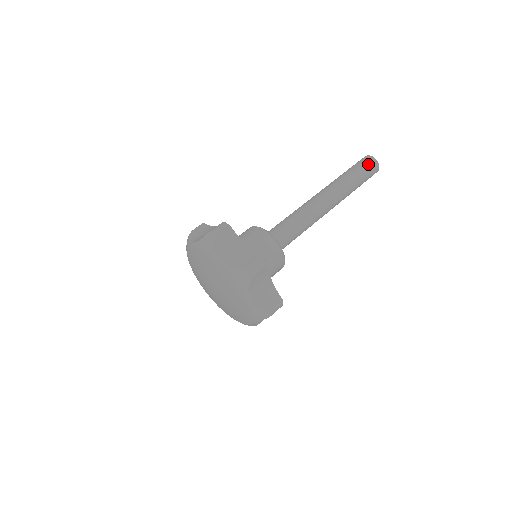
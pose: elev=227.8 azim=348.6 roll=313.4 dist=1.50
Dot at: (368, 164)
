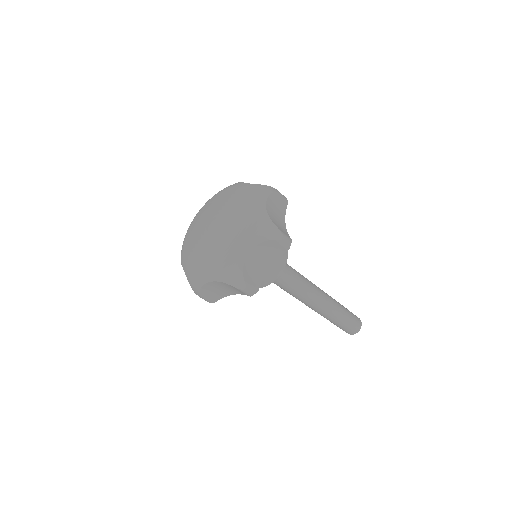
Dot at: (356, 319)
